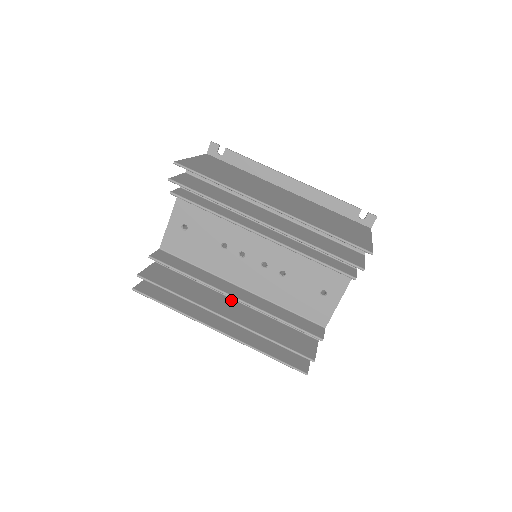
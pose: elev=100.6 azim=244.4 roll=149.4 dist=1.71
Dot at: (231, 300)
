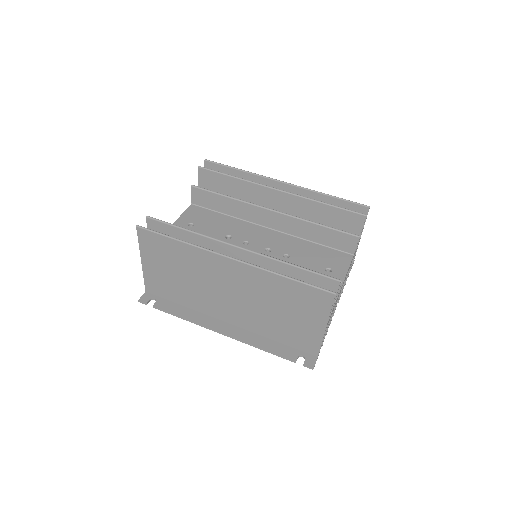
Dot at: occluded
